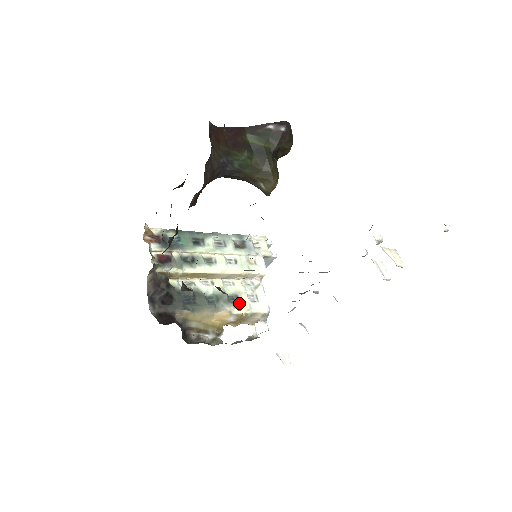
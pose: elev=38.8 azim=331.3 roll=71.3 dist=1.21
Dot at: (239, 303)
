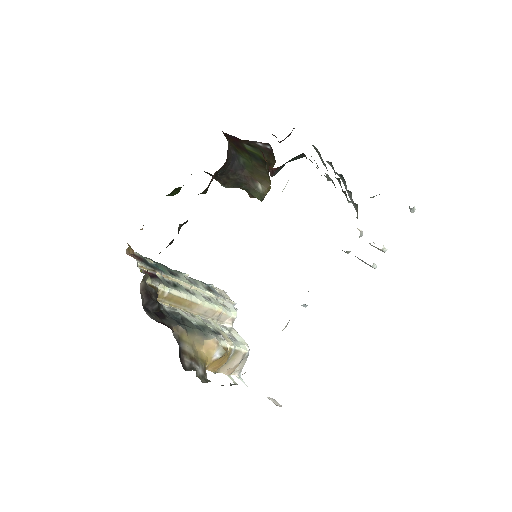
Dot at: (222, 337)
